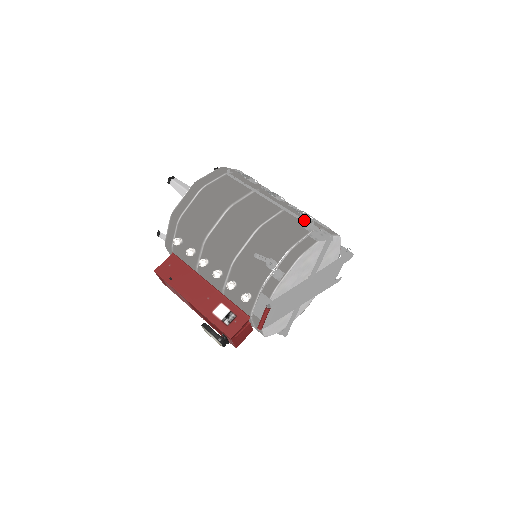
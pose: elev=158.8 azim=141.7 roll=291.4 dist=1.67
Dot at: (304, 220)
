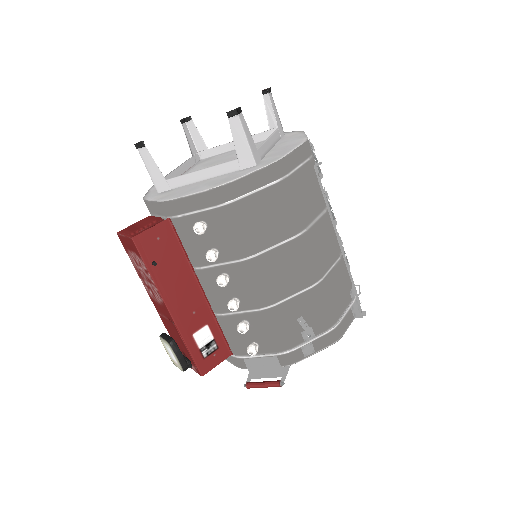
Dot at: (353, 281)
